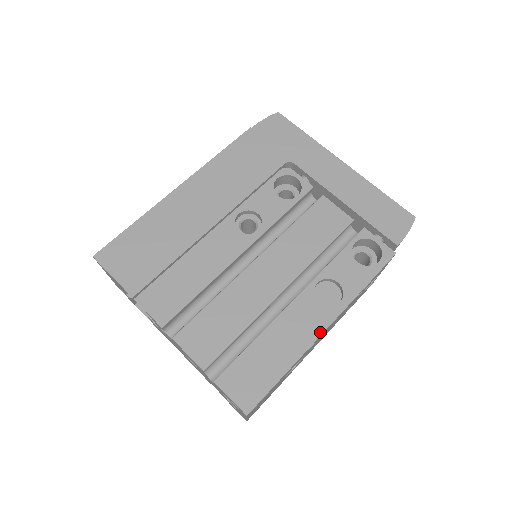
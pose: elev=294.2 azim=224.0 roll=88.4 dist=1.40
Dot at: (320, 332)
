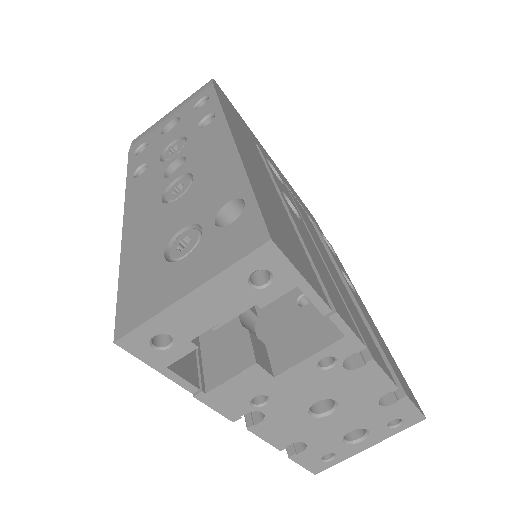
Dot at: occluded
